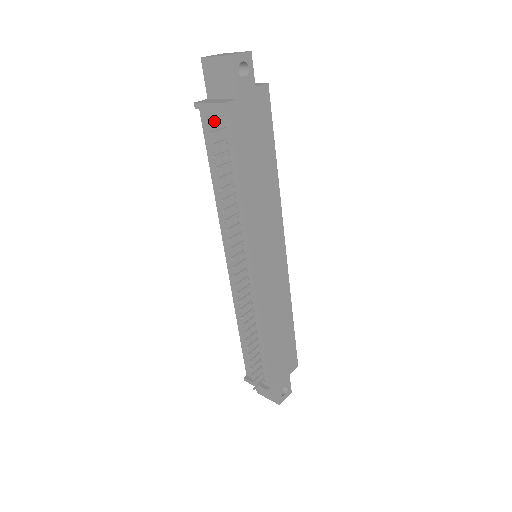
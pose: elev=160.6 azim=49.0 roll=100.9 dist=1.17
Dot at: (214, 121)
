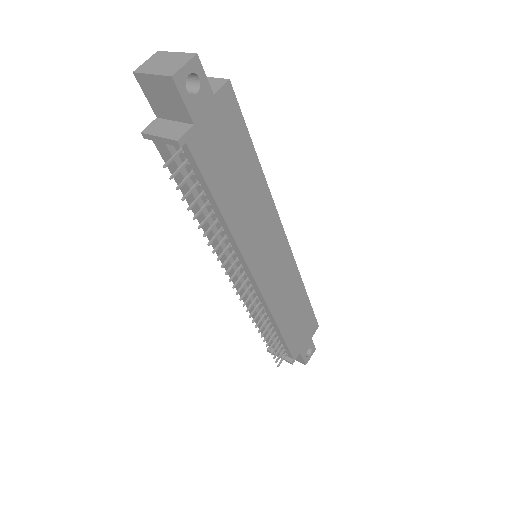
Dot at: (172, 155)
